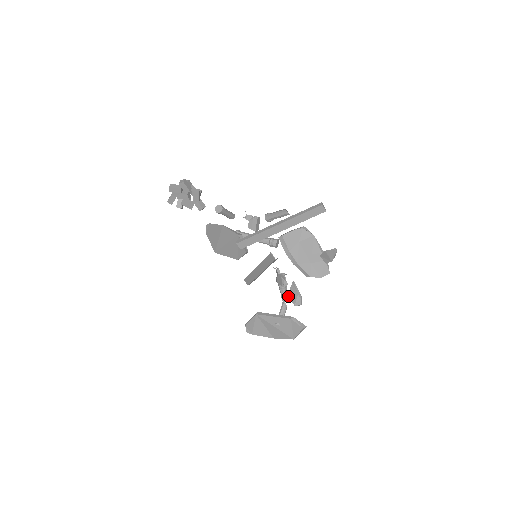
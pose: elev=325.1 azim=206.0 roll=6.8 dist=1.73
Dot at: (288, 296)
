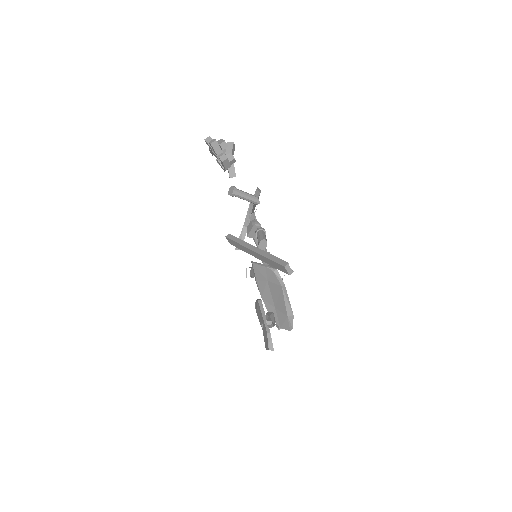
Dot at: occluded
